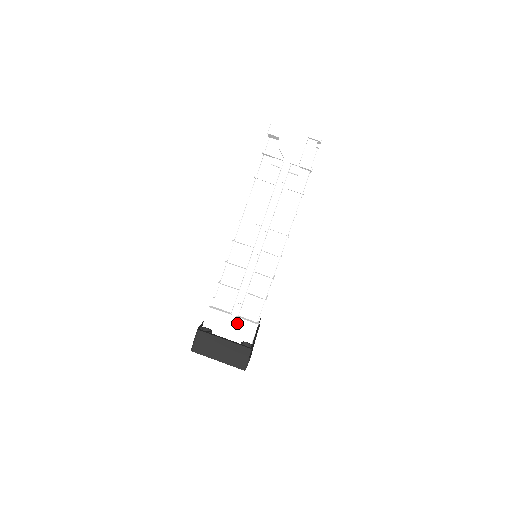
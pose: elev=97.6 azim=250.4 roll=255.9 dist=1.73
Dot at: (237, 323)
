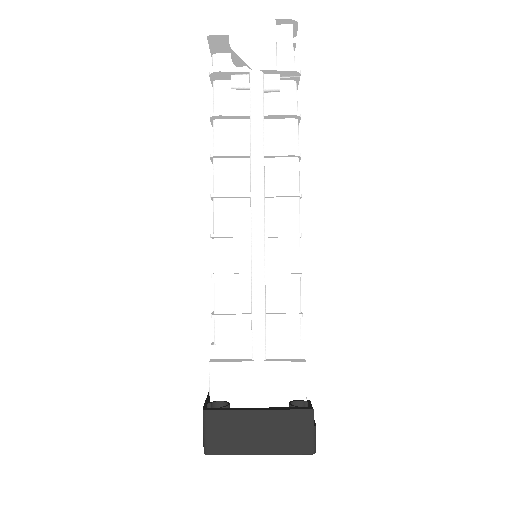
Dot at: (268, 372)
